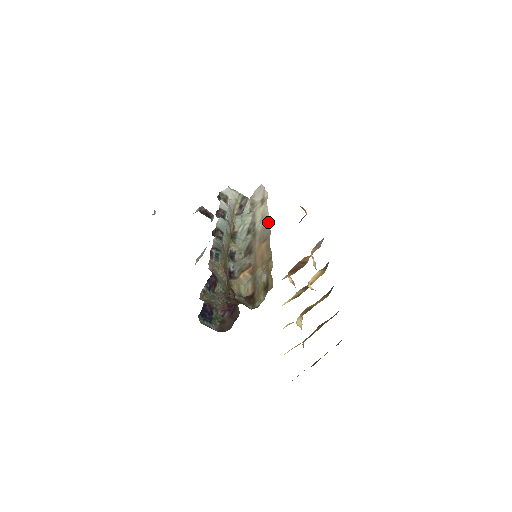
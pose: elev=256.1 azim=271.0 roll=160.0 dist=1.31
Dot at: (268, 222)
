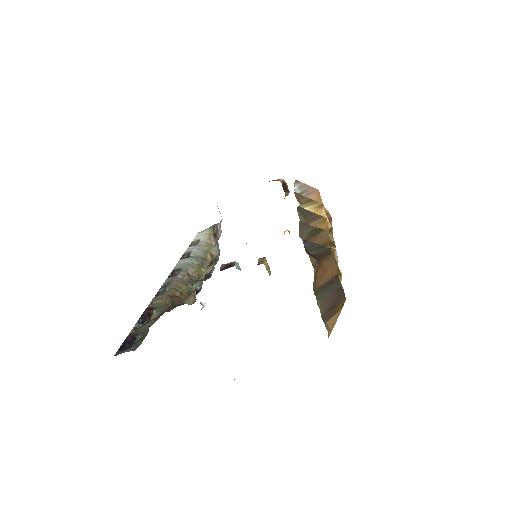
Dot at: occluded
